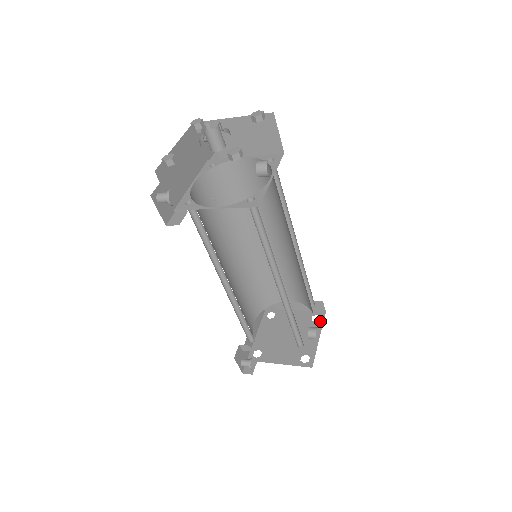
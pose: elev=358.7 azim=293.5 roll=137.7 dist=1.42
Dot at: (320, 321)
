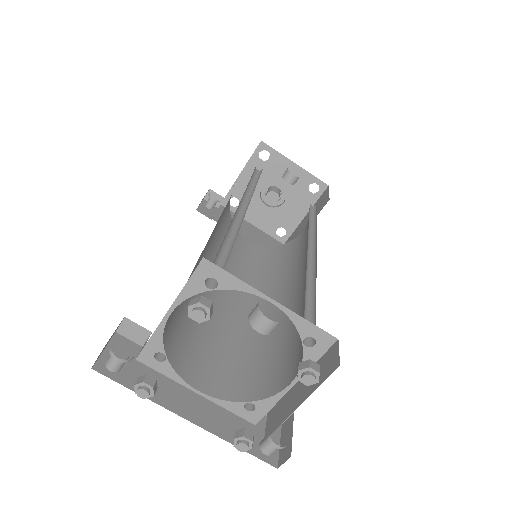
Dot at: occluded
